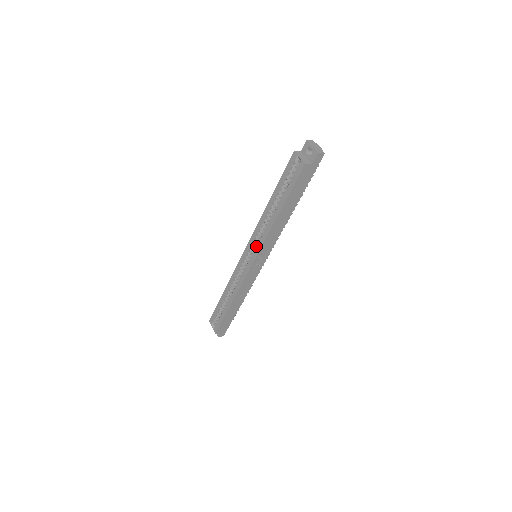
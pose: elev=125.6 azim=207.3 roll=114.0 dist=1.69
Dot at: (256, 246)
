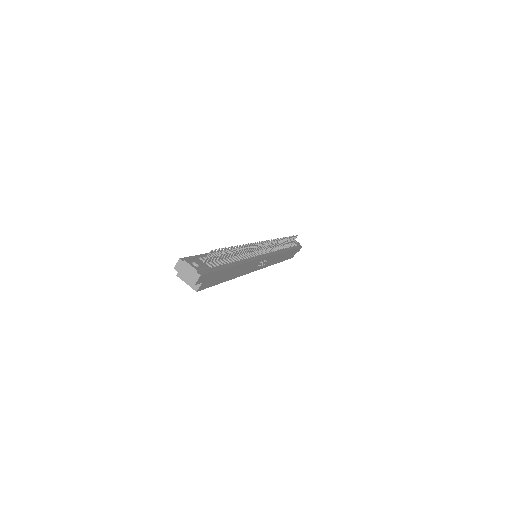
Dot at: occluded
